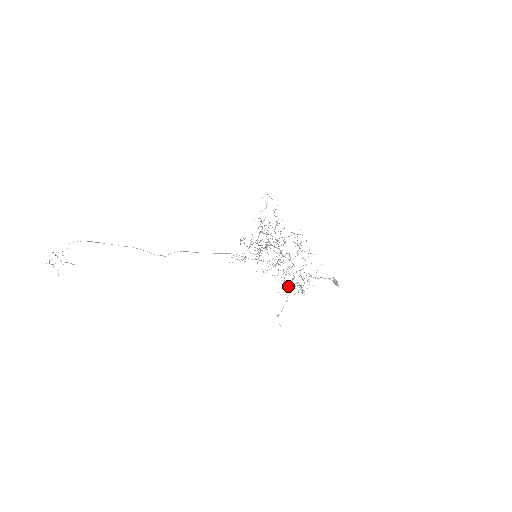
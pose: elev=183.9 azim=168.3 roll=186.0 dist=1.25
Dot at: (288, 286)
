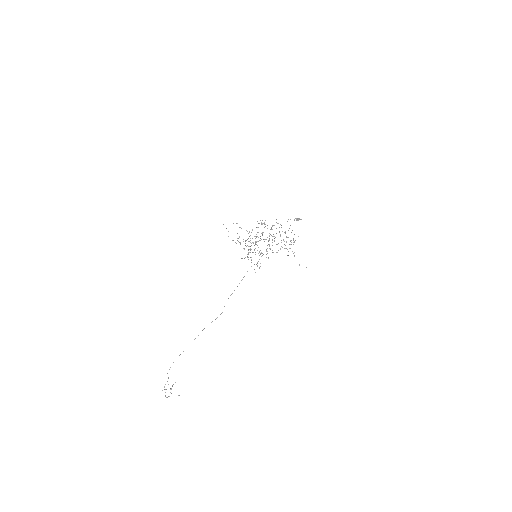
Dot at: occluded
